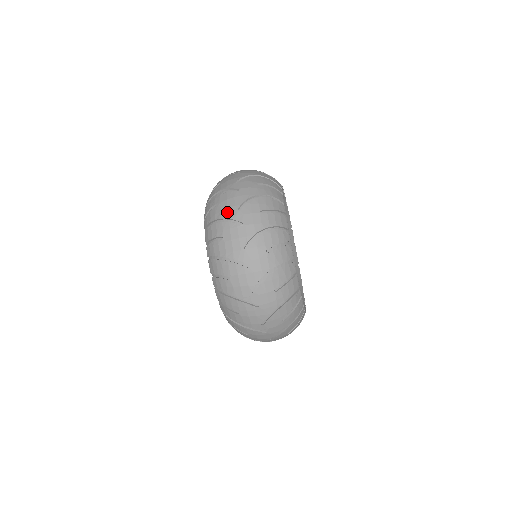
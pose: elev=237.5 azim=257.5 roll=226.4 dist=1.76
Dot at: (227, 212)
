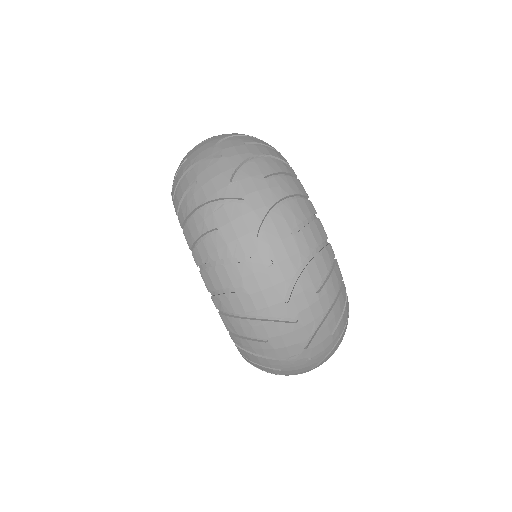
Dot at: (239, 246)
